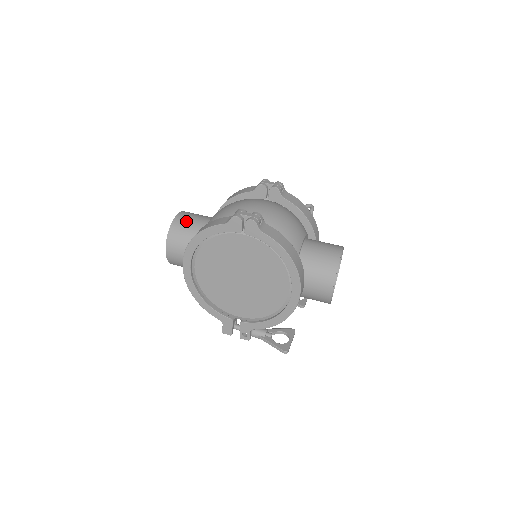
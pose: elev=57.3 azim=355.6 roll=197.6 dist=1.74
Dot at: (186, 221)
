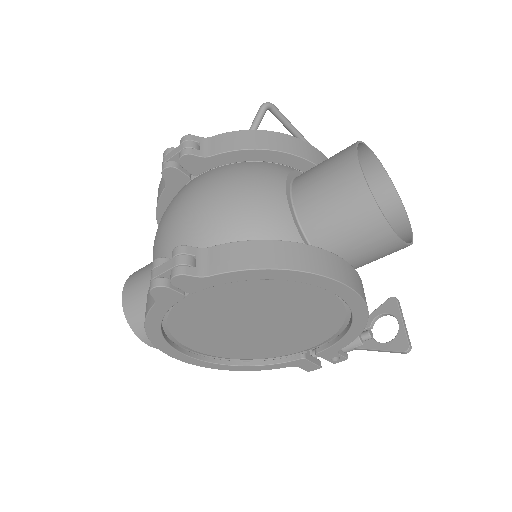
Dot at: (135, 298)
